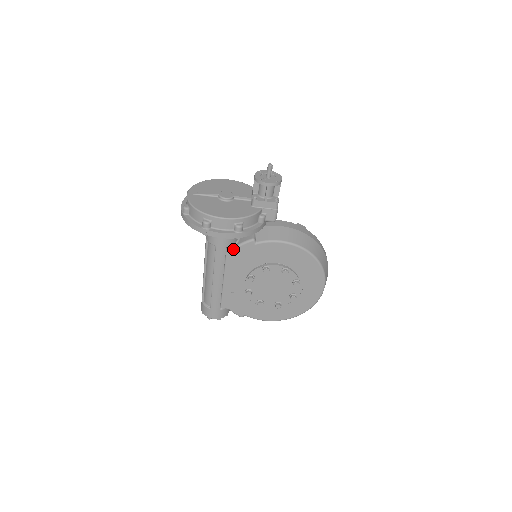
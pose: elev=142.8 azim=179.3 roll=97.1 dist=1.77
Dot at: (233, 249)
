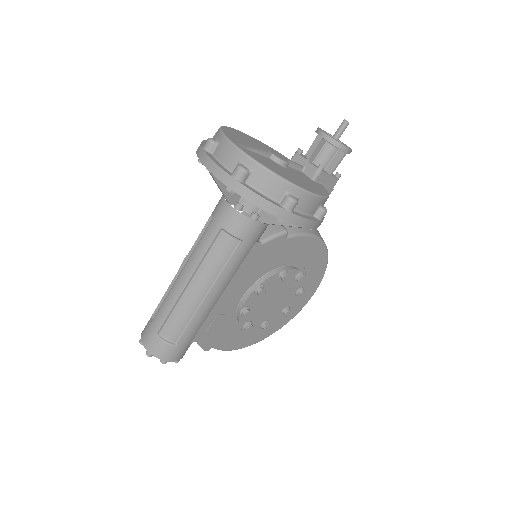
Dot at: (258, 246)
